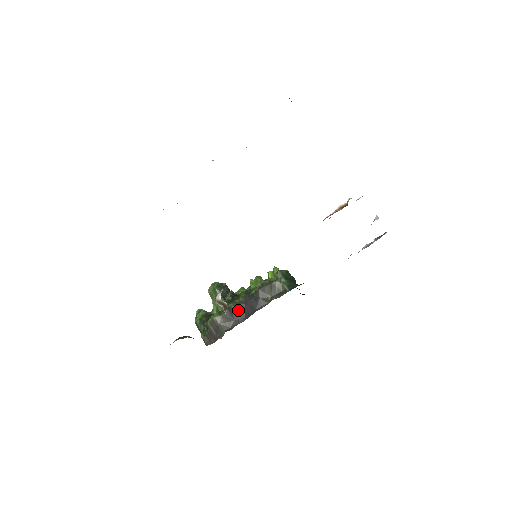
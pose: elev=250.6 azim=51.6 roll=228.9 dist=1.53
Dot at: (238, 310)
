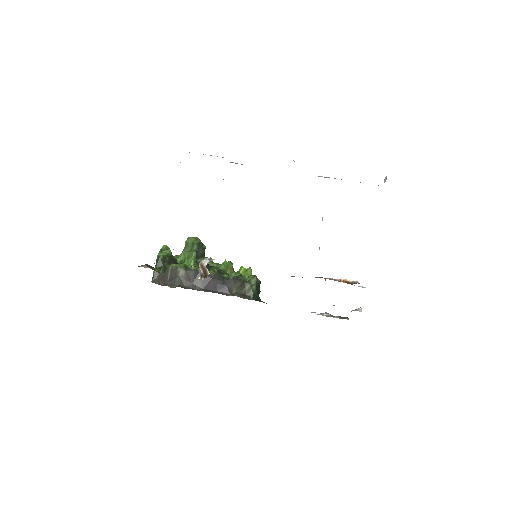
Dot at: (203, 279)
